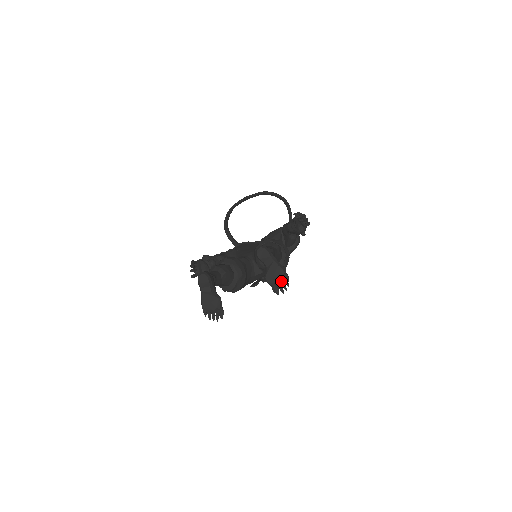
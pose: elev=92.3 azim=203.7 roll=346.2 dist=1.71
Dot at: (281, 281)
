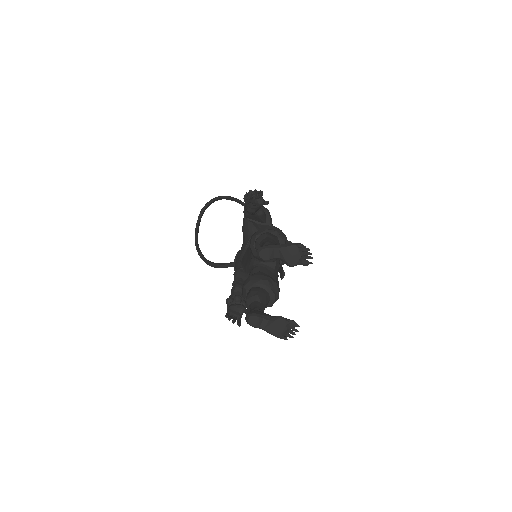
Dot at: (301, 253)
